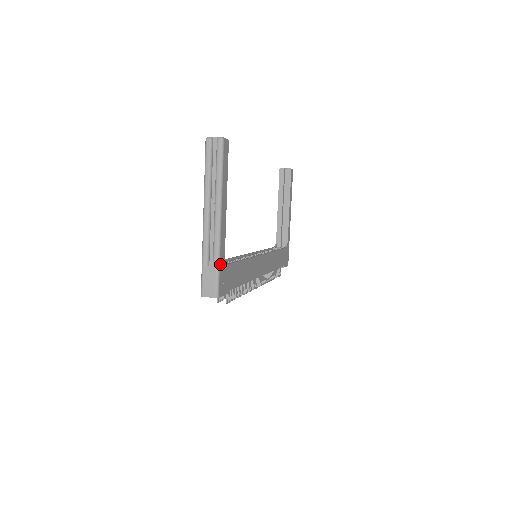
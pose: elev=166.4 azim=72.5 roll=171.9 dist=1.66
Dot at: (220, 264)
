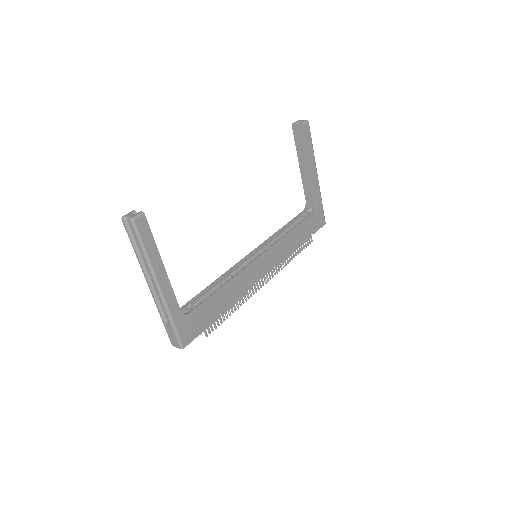
Dot at: (175, 323)
